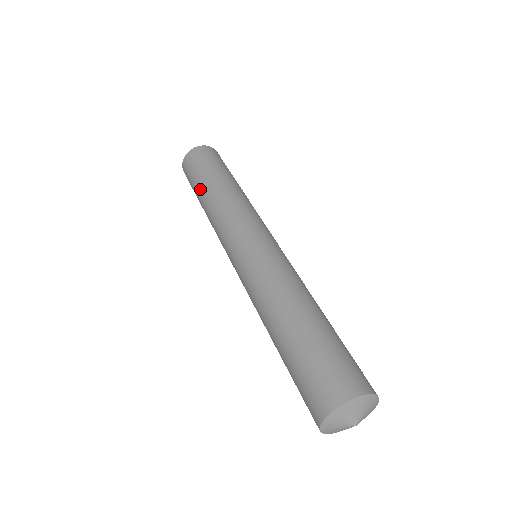
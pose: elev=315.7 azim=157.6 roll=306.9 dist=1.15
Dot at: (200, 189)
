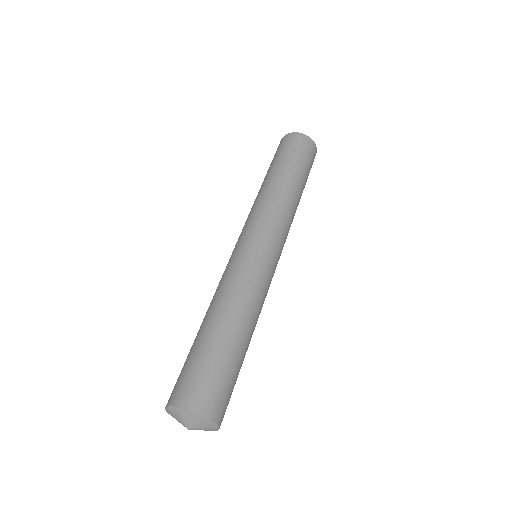
Dot at: occluded
